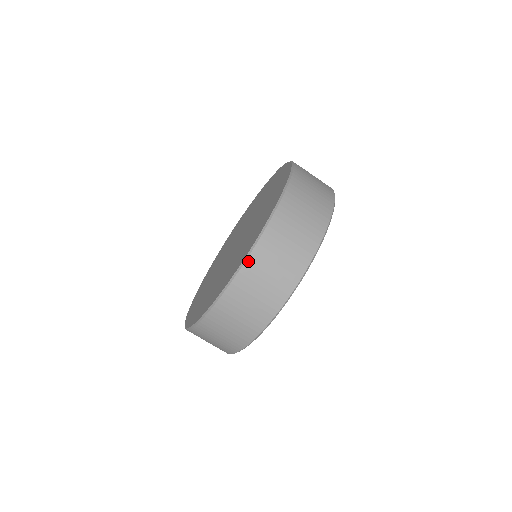
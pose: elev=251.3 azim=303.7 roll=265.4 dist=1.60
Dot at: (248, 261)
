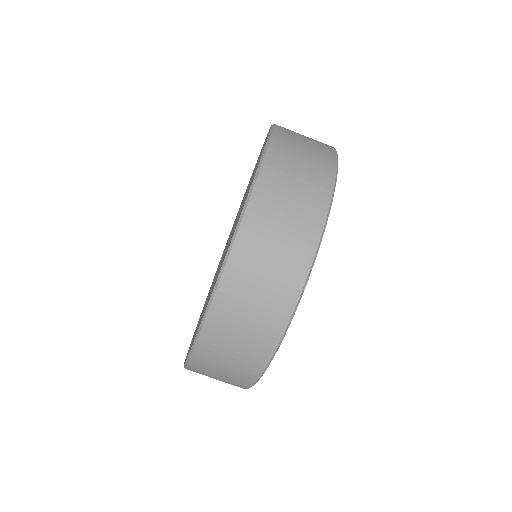
Dot at: (190, 364)
